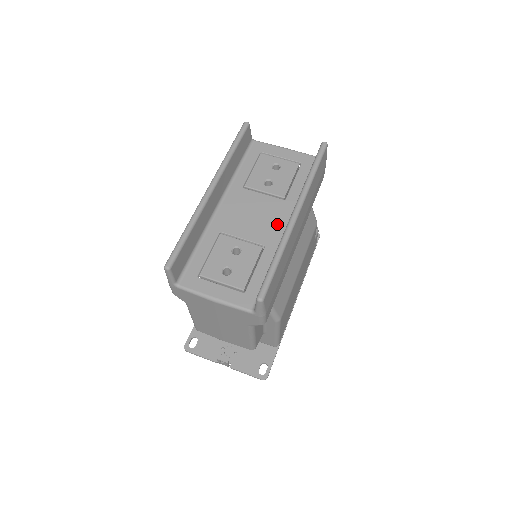
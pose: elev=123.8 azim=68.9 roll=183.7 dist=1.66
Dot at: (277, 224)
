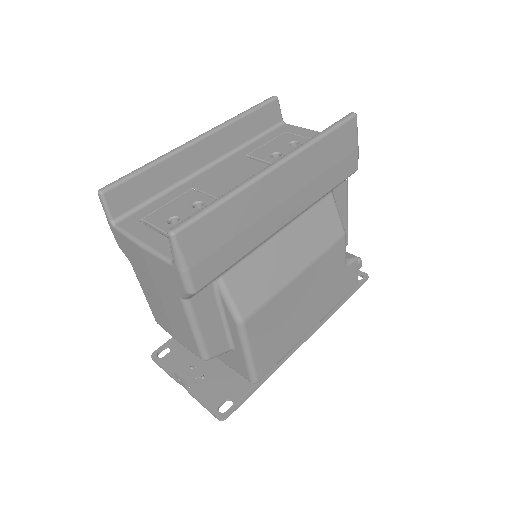
Dot at: occluded
